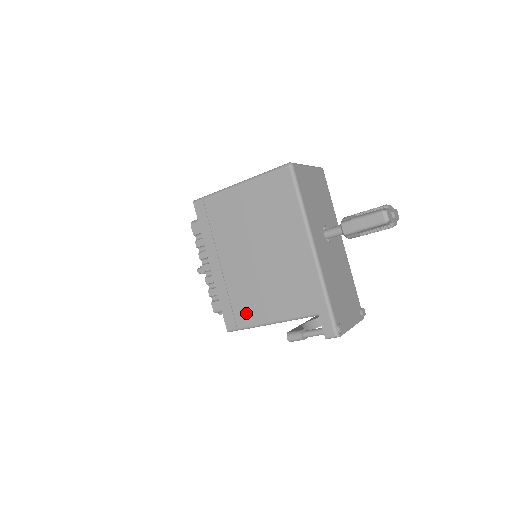
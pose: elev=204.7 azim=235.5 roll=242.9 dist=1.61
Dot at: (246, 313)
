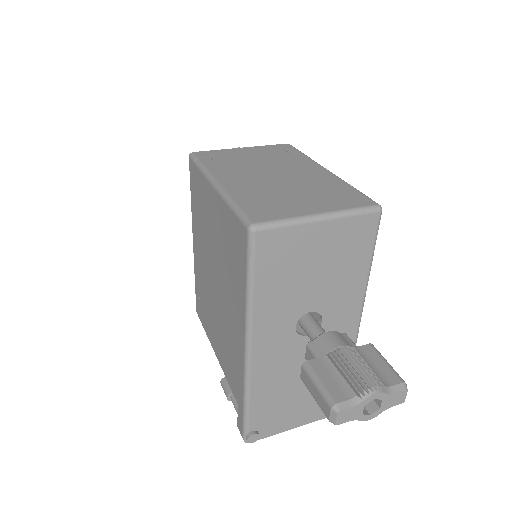
Dot at: (205, 320)
